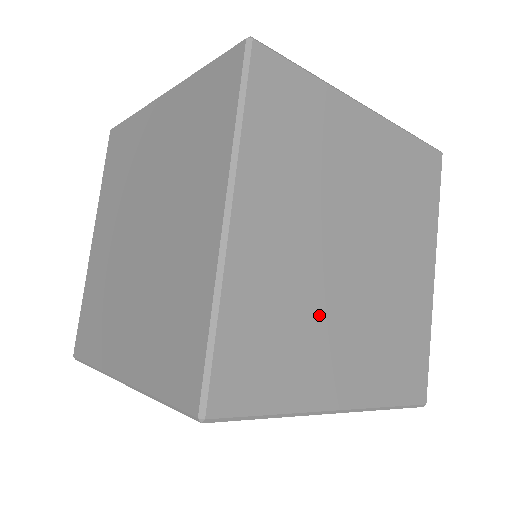
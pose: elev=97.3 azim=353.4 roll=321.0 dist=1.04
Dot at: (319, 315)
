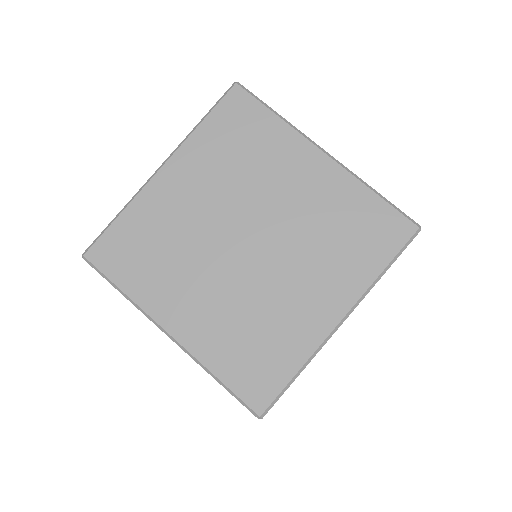
Dot at: occluded
